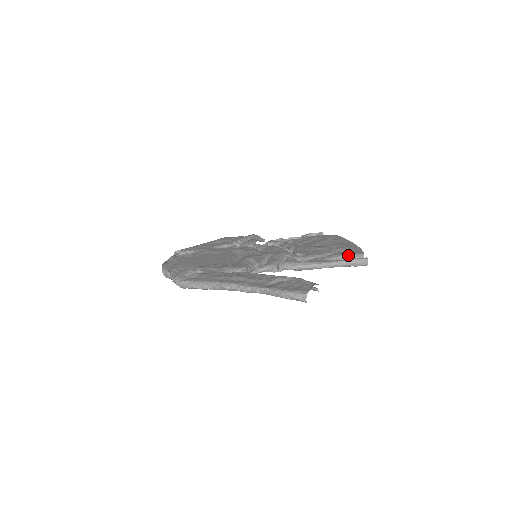
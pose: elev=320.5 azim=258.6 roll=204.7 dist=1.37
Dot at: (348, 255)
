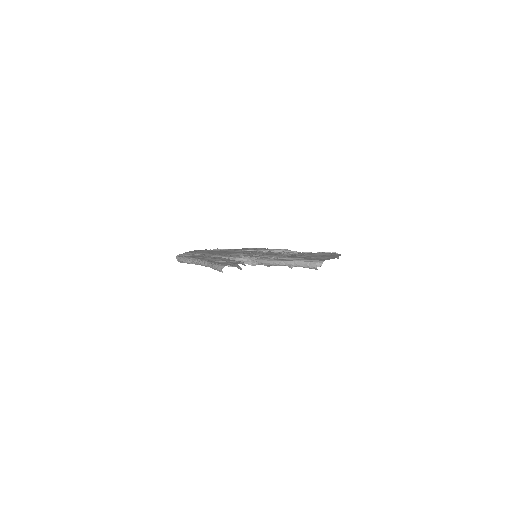
Dot at: (310, 260)
